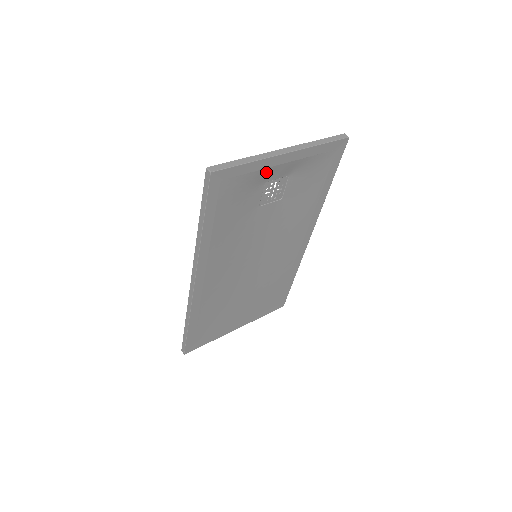
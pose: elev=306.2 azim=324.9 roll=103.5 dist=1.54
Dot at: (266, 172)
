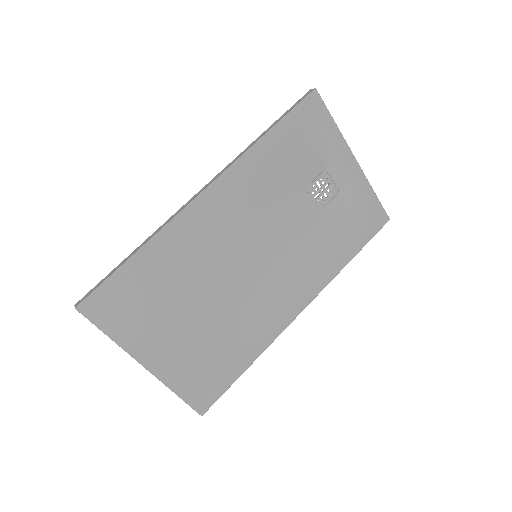
Dot at: (335, 155)
